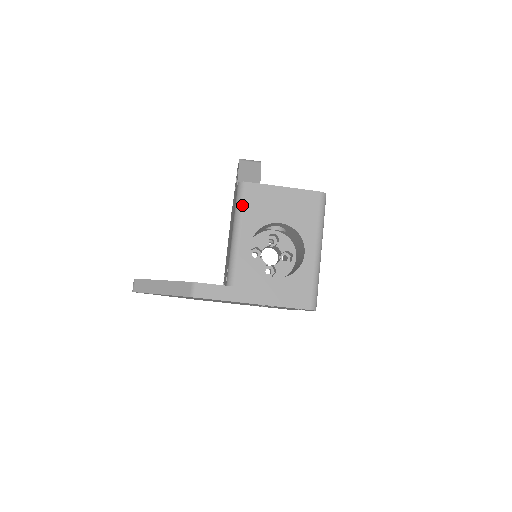
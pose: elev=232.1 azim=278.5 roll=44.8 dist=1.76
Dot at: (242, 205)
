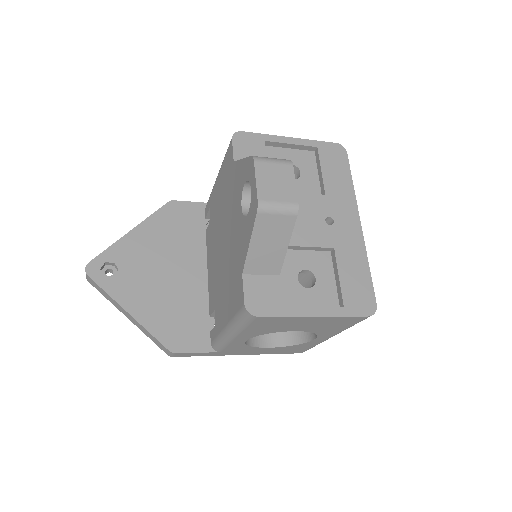
Dot at: (245, 327)
